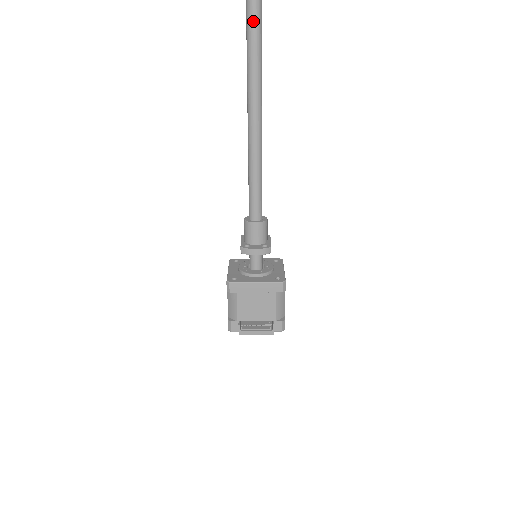
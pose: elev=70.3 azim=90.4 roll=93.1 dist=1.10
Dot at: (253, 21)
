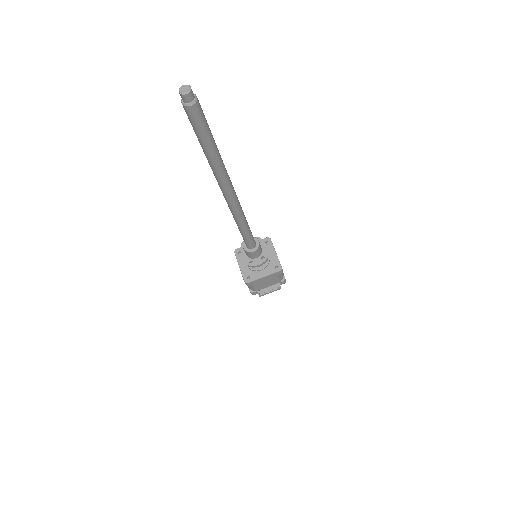
Dot at: (222, 179)
